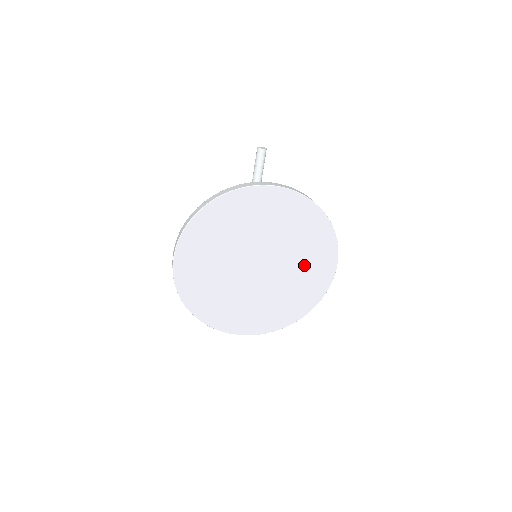
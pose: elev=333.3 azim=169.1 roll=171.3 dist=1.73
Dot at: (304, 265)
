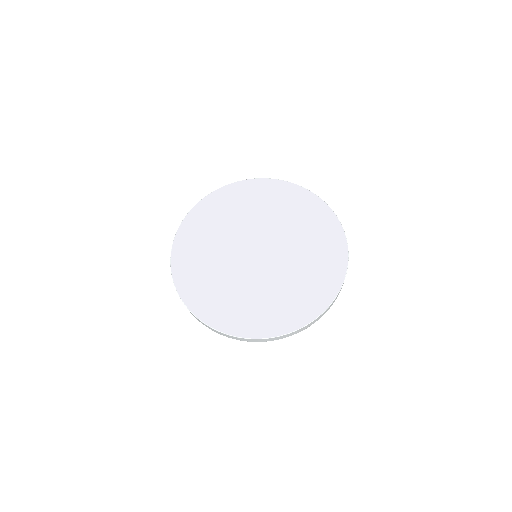
Dot at: (286, 215)
